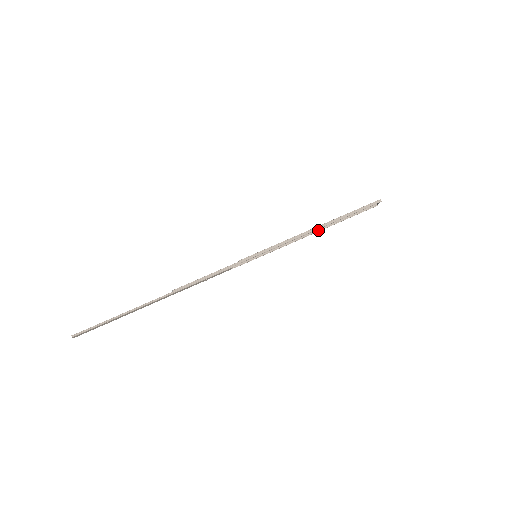
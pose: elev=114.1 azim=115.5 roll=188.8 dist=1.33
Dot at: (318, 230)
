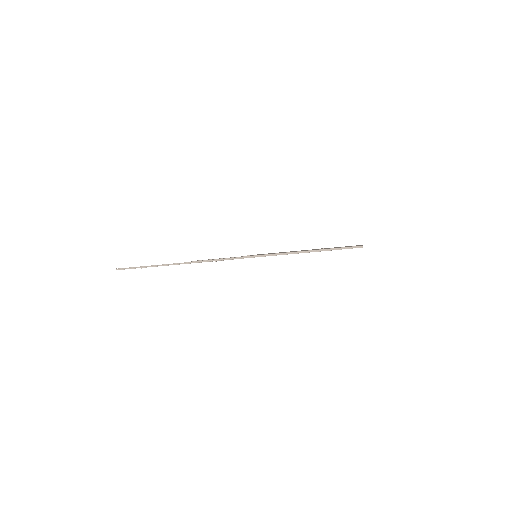
Dot at: occluded
